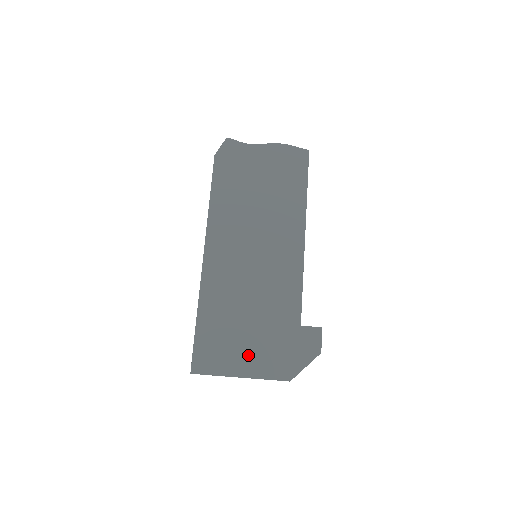
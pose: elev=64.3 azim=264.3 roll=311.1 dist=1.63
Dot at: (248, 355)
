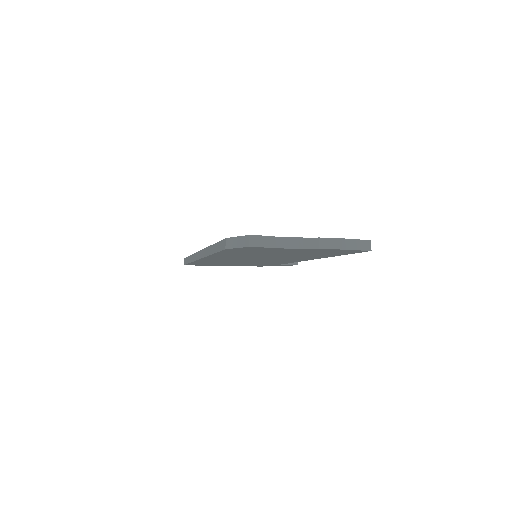
Dot at: occluded
